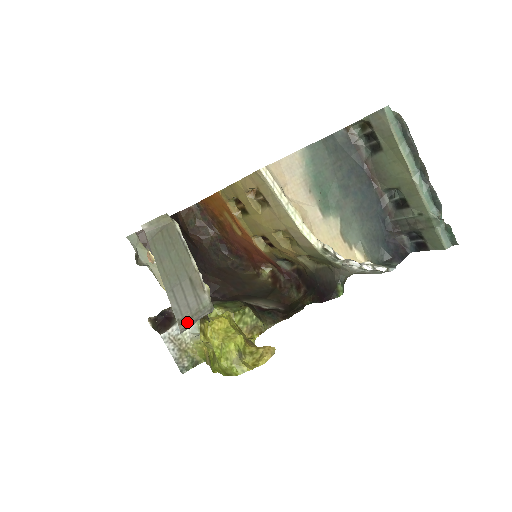
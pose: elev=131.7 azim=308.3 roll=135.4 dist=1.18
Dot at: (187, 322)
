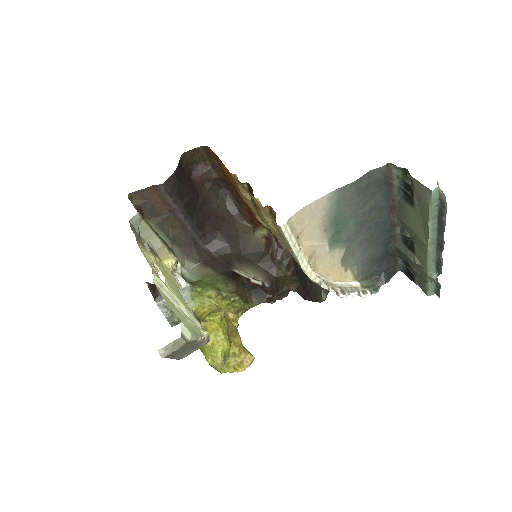
Dot at: occluded
